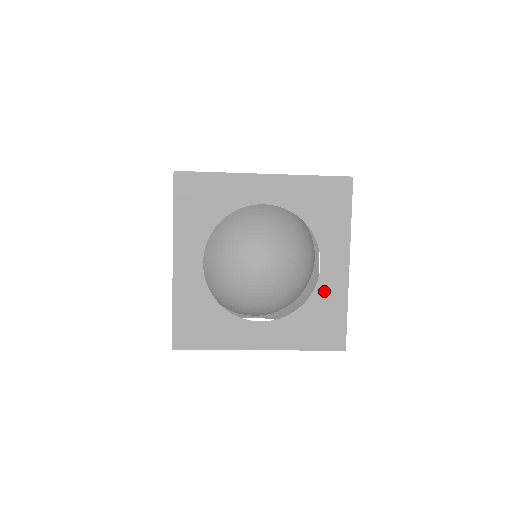
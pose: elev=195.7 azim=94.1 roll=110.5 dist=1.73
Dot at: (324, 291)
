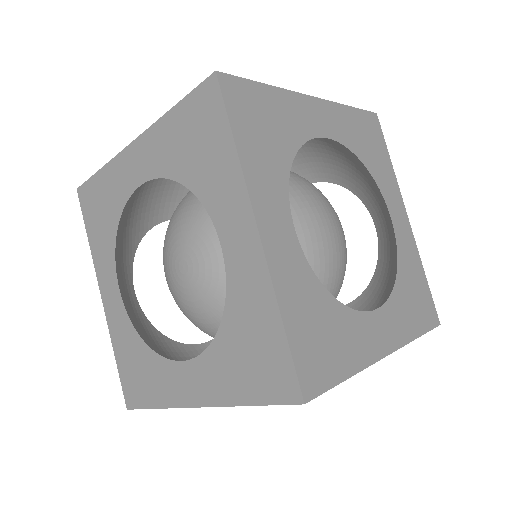
Dot at: occluded
